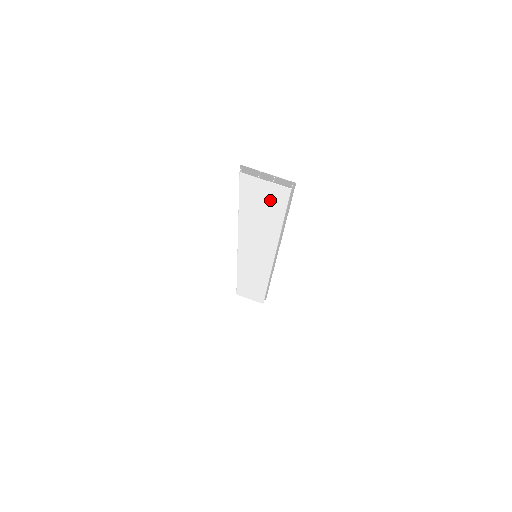
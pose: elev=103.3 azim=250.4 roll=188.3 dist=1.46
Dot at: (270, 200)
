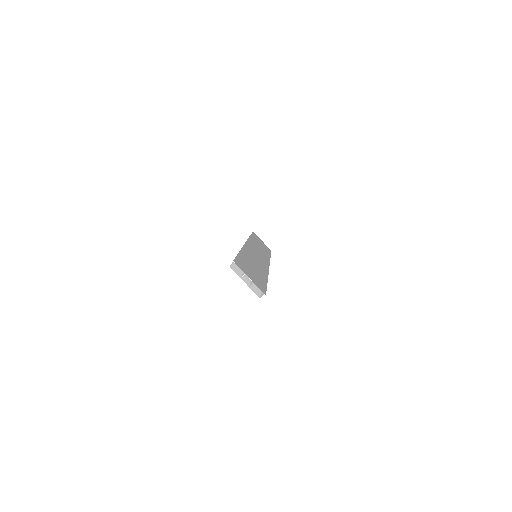
Dot at: occluded
